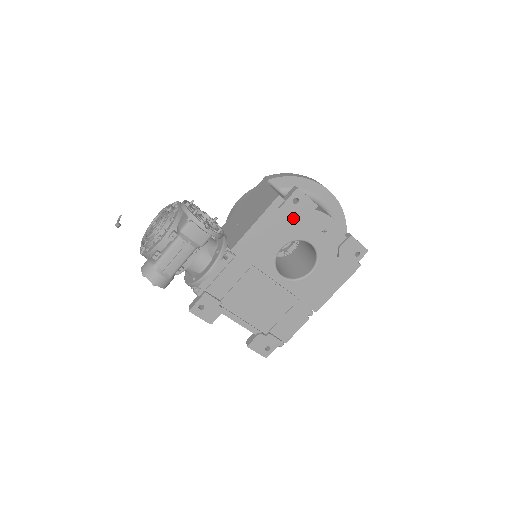
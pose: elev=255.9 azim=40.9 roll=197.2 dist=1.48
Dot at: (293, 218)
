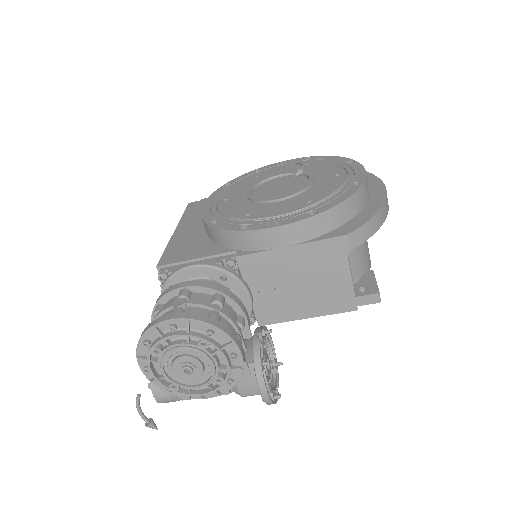
Dot at: occluded
